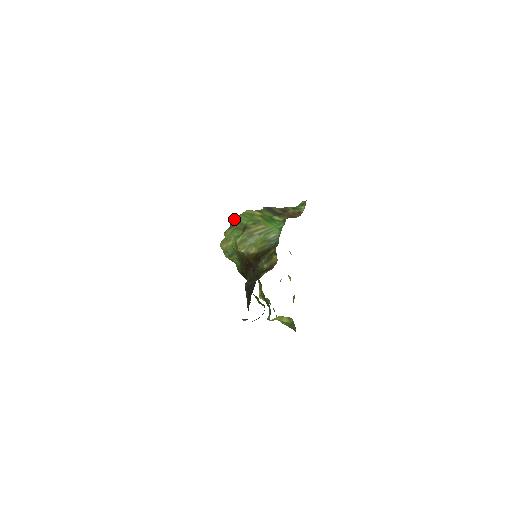
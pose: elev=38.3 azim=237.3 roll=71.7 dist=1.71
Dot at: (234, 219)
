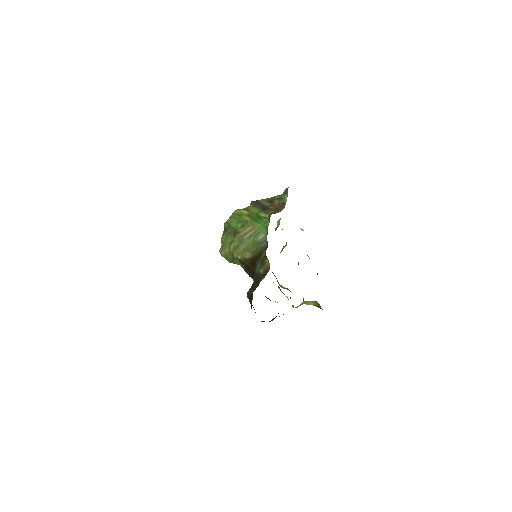
Dot at: (225, 223)
